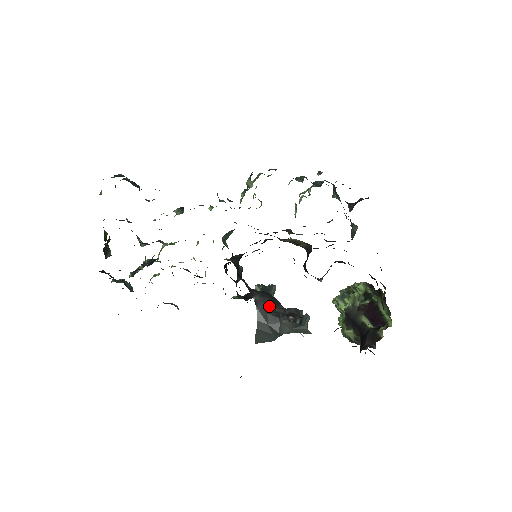
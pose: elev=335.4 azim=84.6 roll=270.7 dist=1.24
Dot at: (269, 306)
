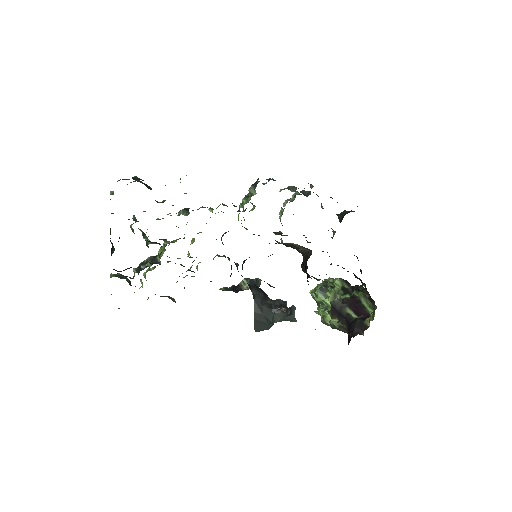
Dot at: (263, 299)
